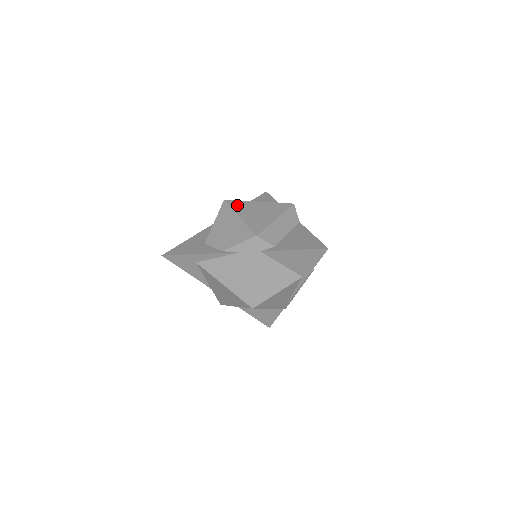
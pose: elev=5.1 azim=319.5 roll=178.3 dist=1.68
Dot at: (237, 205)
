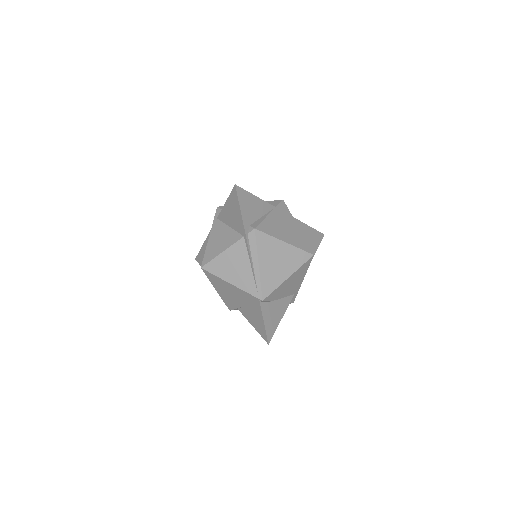
Dot at: occluded
